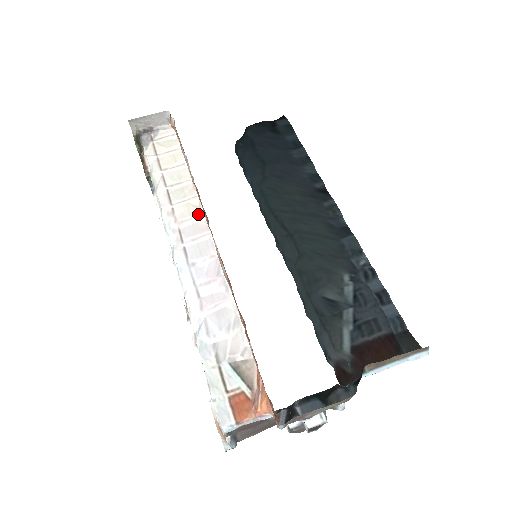
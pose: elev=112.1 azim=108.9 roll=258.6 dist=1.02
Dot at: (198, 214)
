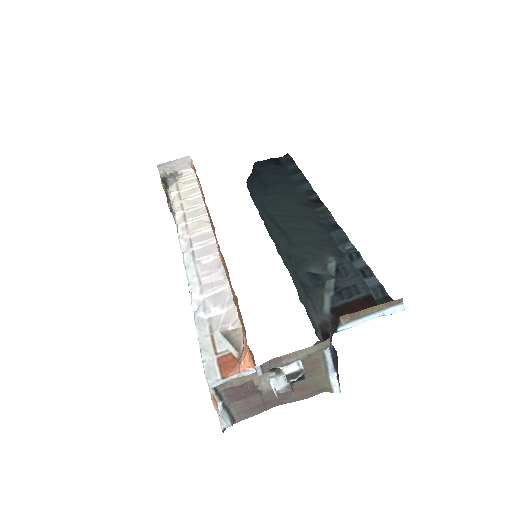
Dot at: (207, 226)
